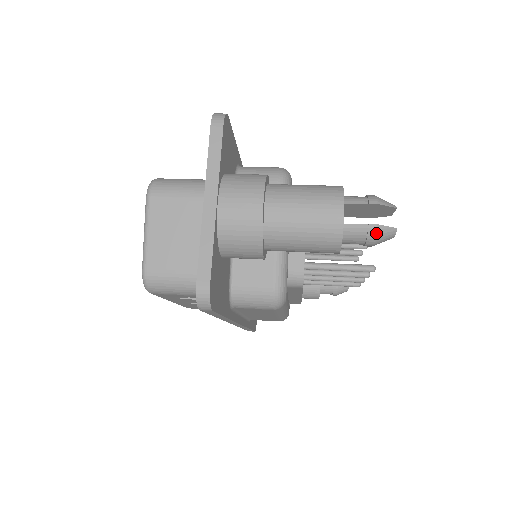
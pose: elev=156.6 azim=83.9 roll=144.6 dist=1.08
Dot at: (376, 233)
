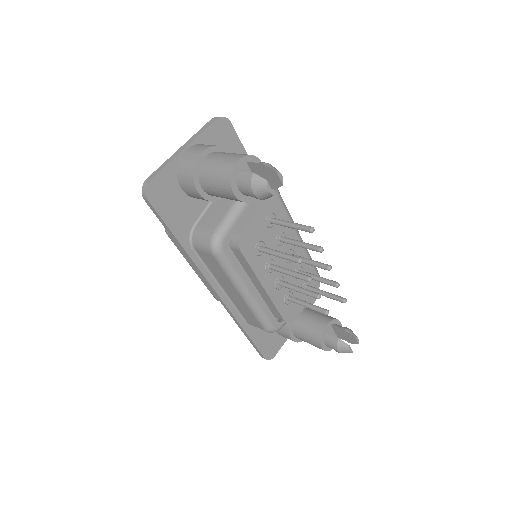
Dot at: (251, 179)
